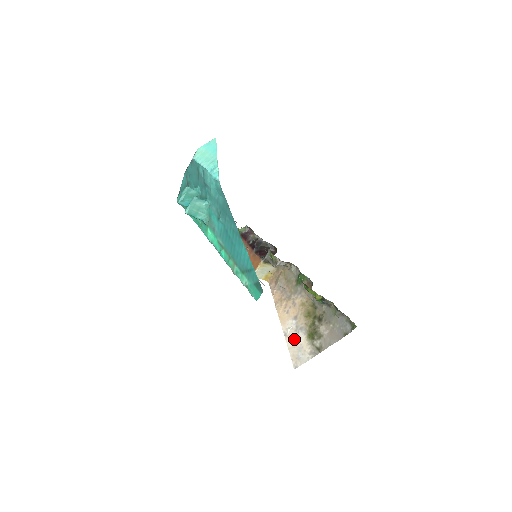
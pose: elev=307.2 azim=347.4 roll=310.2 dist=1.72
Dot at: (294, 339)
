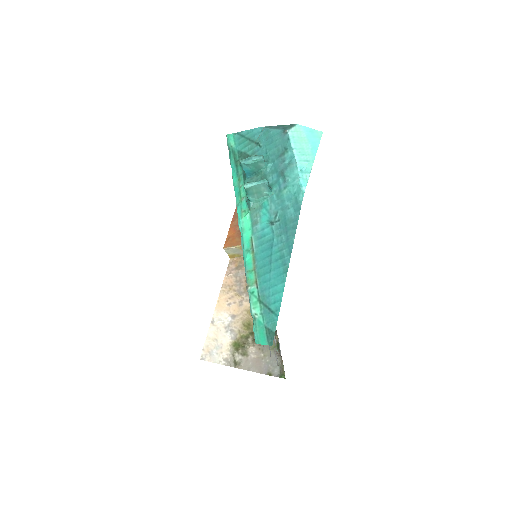
Dot at: (219, 334)
